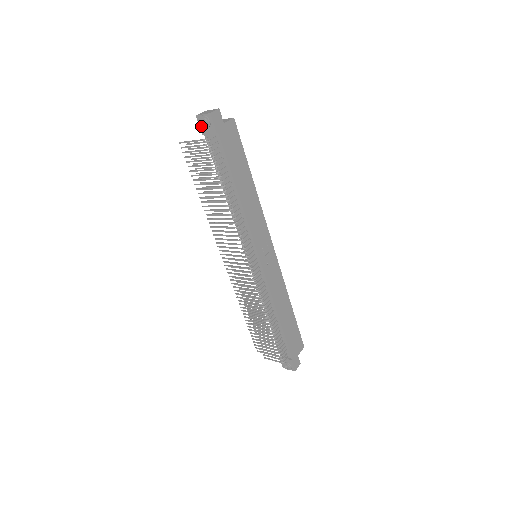
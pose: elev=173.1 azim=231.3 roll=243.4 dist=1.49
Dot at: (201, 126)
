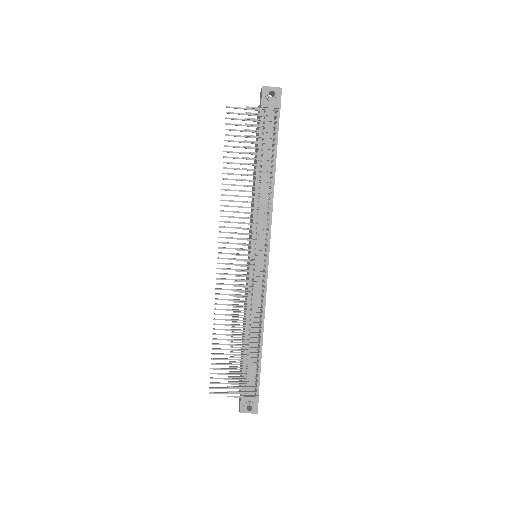
Dot at: (266, 97)
